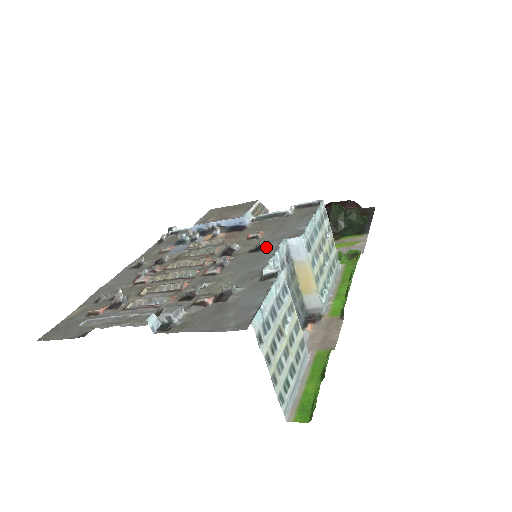
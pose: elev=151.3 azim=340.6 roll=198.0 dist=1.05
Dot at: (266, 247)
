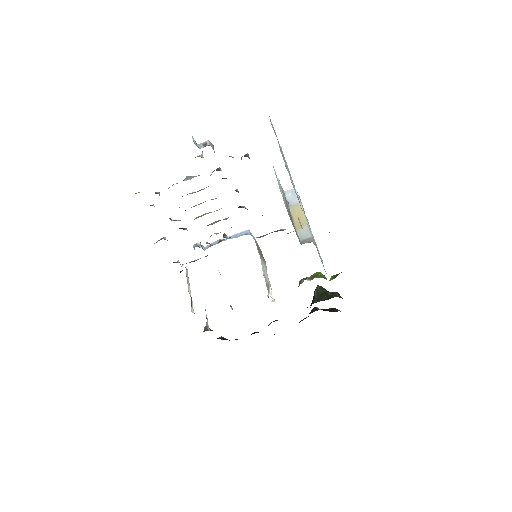
Dot at: occluded
